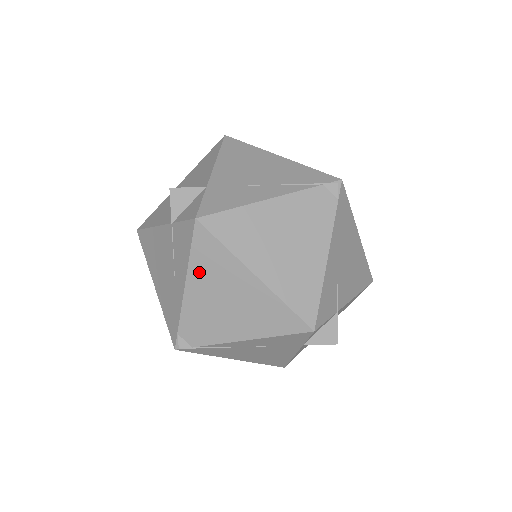
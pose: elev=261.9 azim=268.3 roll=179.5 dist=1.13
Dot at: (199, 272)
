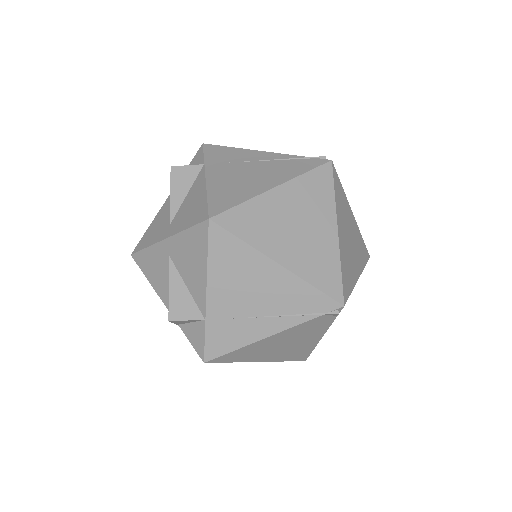
Dot at: occluded
